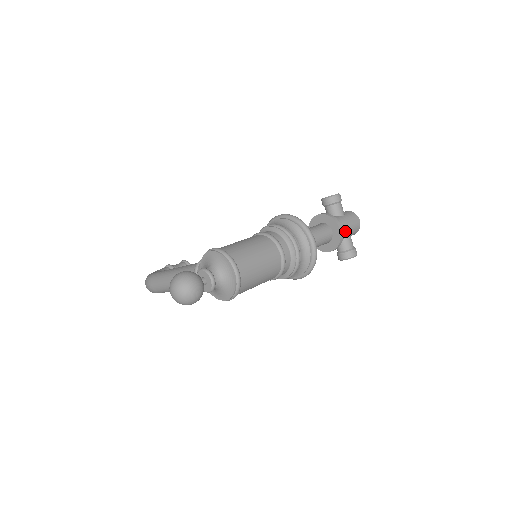
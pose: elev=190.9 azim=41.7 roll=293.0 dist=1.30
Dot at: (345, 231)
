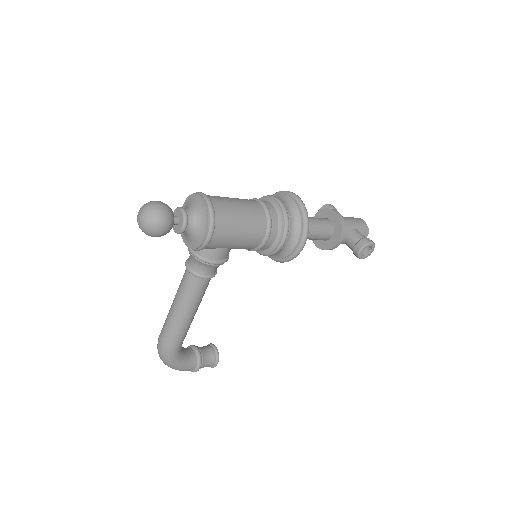
Dot at: (347, 222)
